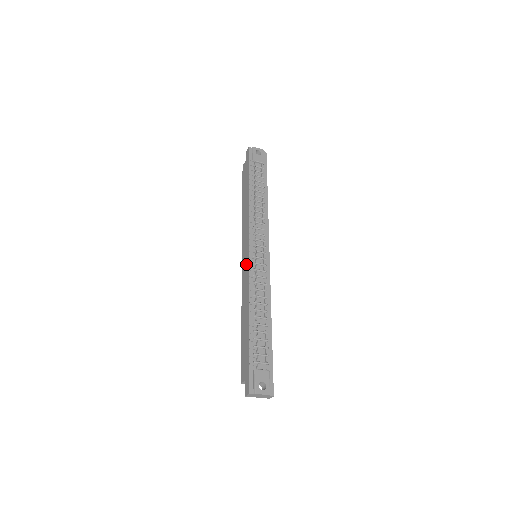
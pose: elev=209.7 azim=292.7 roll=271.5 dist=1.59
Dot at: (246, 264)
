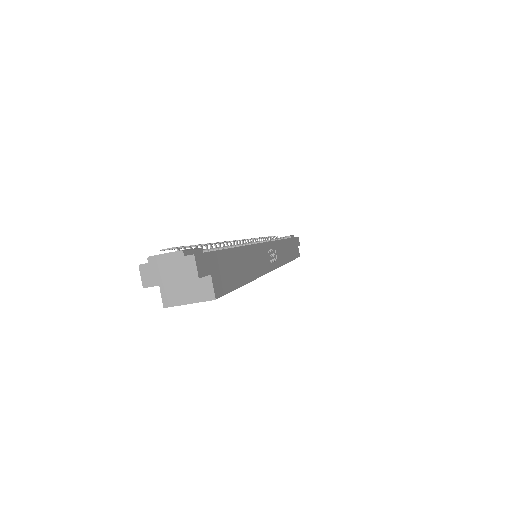
Dot at: occluded
